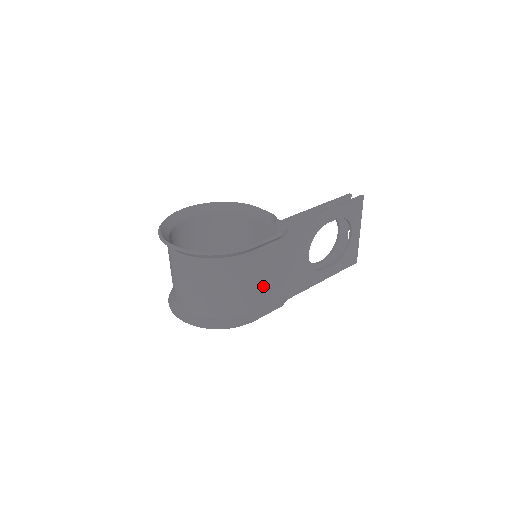
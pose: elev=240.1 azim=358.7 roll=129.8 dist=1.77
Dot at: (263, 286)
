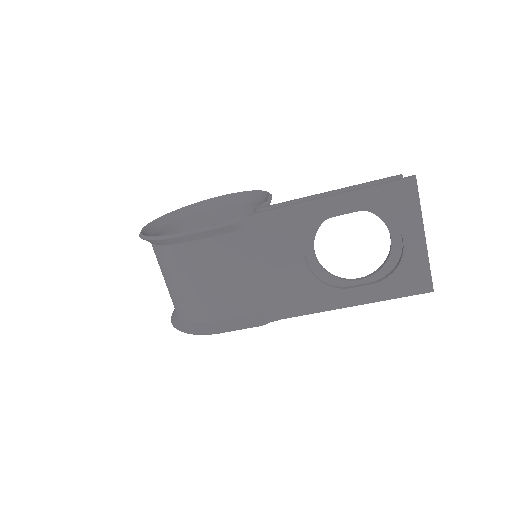
Dot at: (229, 291)
